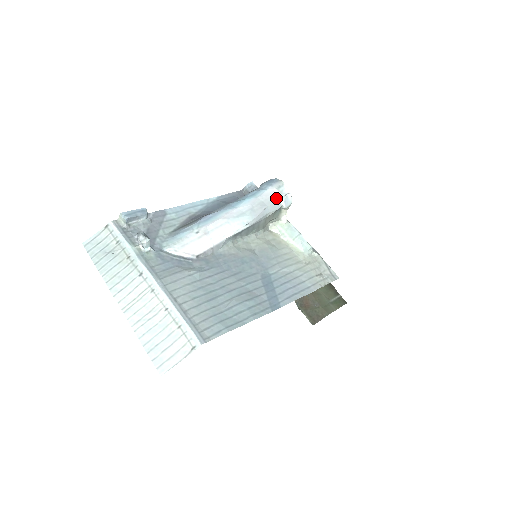
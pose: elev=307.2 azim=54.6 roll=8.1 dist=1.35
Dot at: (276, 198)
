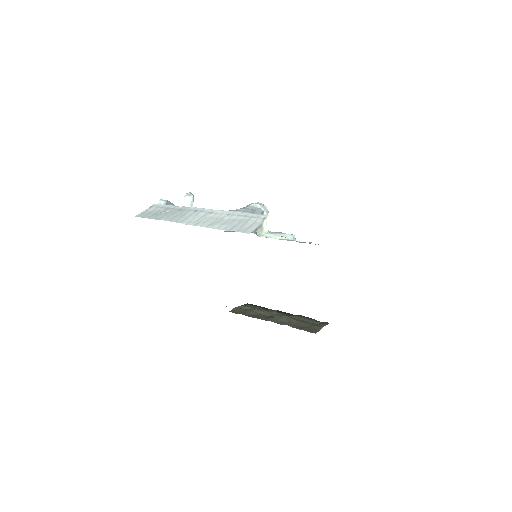
Dot at: (258, 208)
